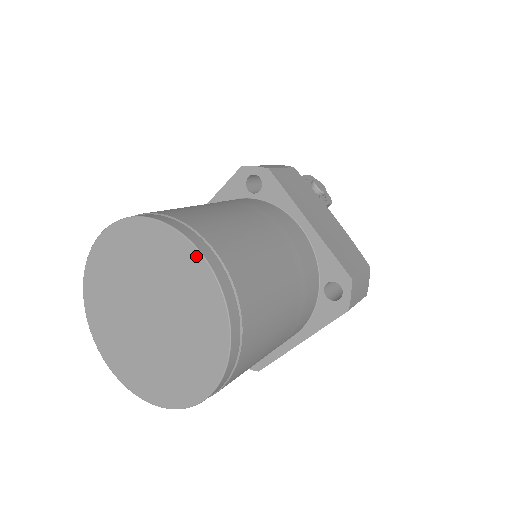
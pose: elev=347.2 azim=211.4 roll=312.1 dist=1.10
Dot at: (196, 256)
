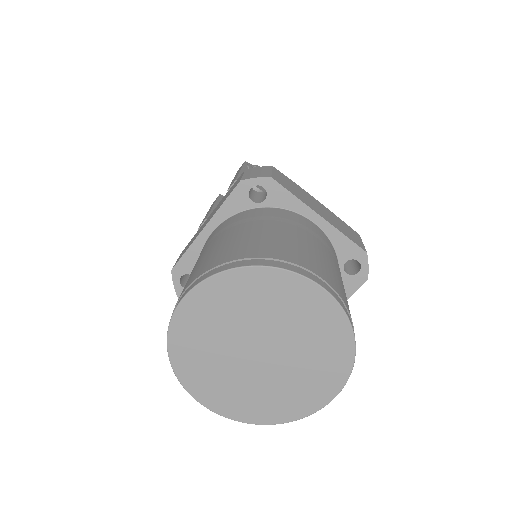
Dot at: (311, 287)
